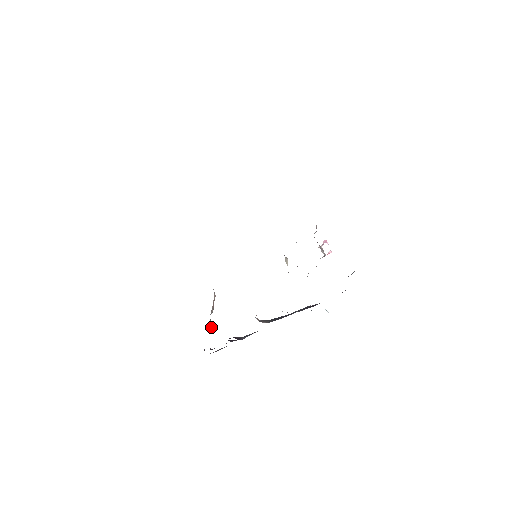
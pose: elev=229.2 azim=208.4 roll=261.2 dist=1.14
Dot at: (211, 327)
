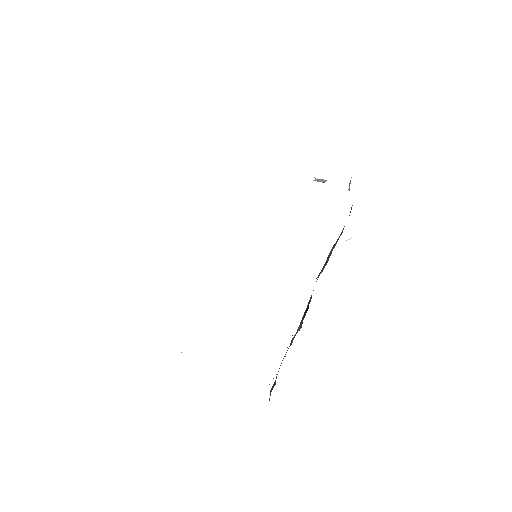
Dot at: occluded
